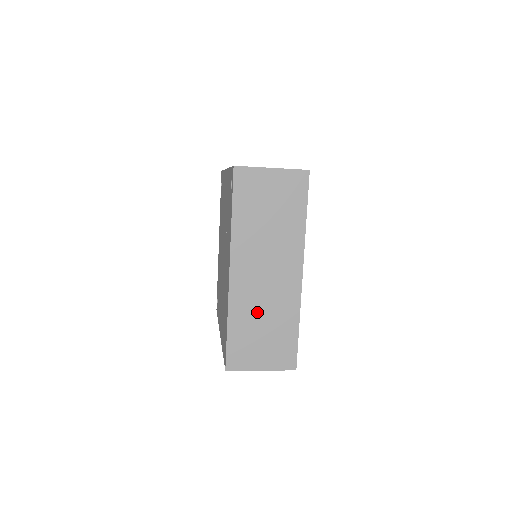
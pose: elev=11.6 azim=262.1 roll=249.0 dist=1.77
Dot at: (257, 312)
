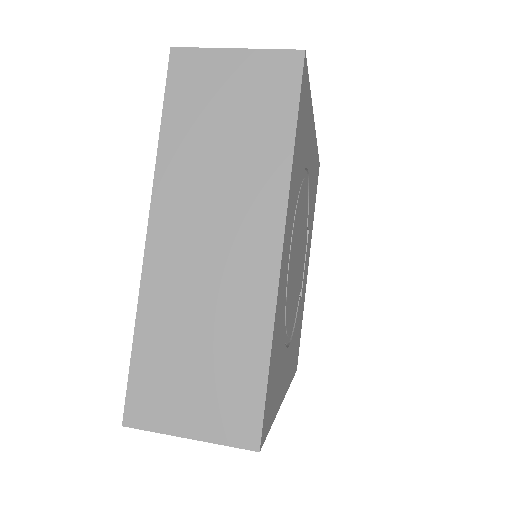
Dot at: (190, 315)
